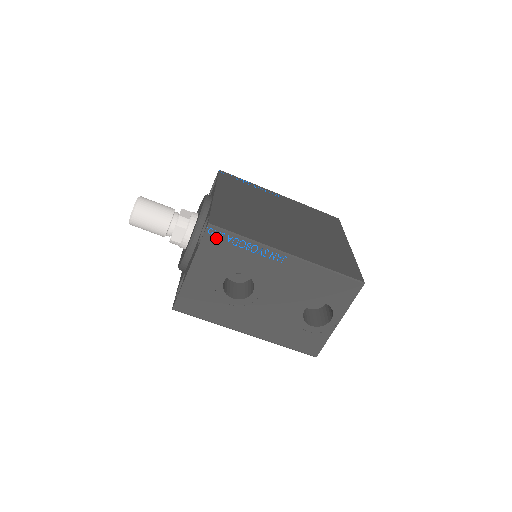
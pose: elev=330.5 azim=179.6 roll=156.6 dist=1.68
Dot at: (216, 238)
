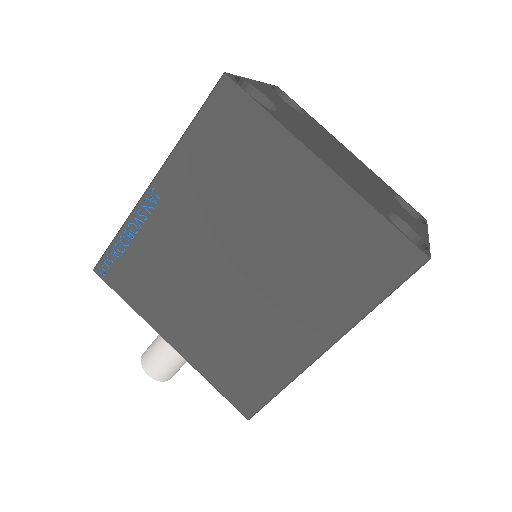
Dot at: occluded
